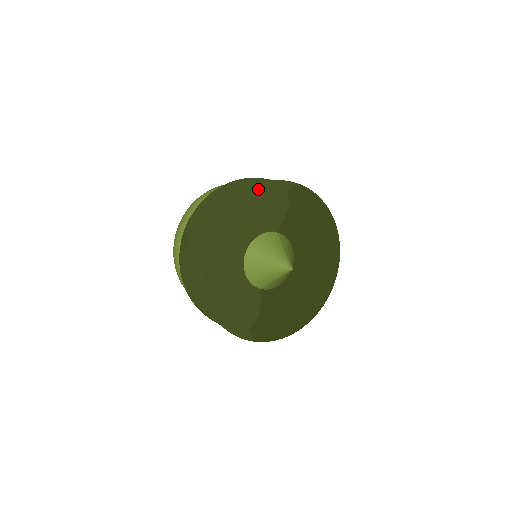
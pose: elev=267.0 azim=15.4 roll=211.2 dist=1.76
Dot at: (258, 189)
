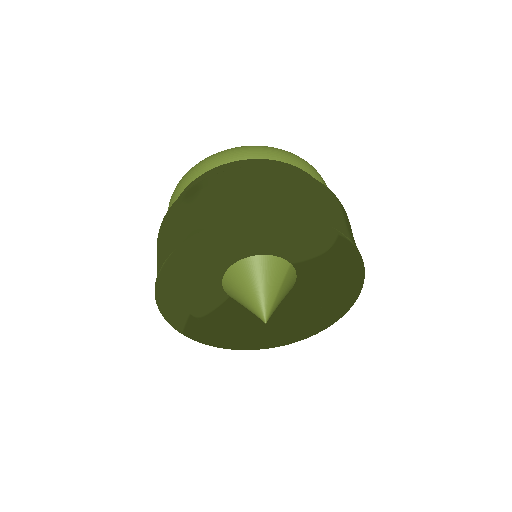
Dot at: occluded
